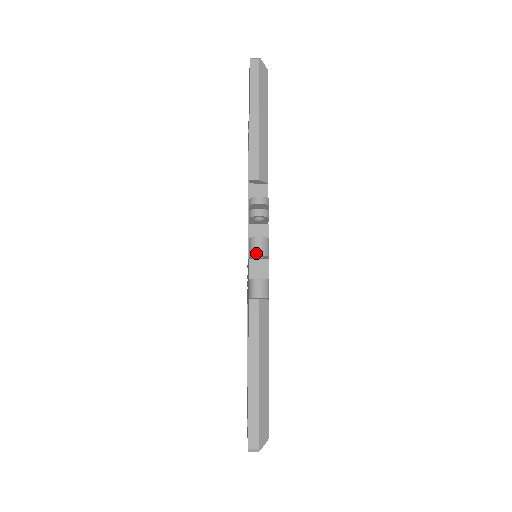
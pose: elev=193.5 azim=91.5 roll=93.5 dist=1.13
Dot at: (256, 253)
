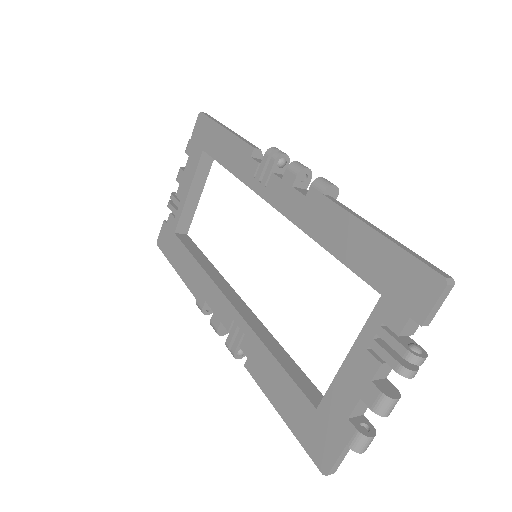
Dot at: (304, 167)
